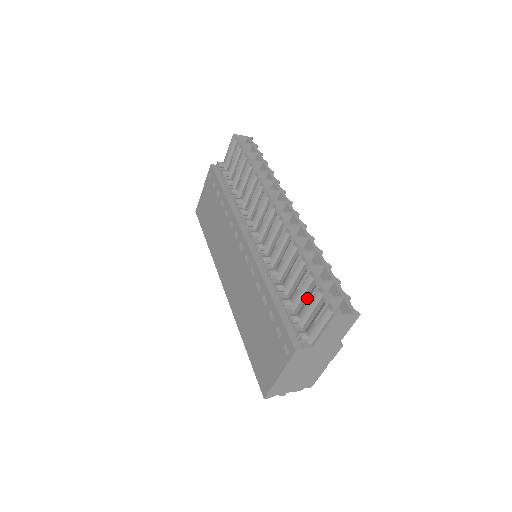
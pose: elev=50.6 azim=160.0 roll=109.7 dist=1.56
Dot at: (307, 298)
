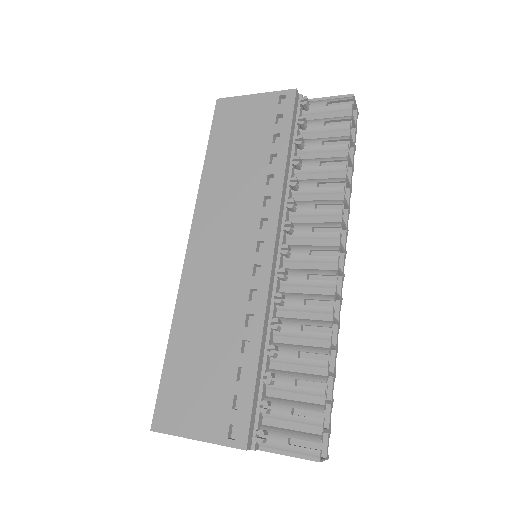
Dot at: (300, 405)
